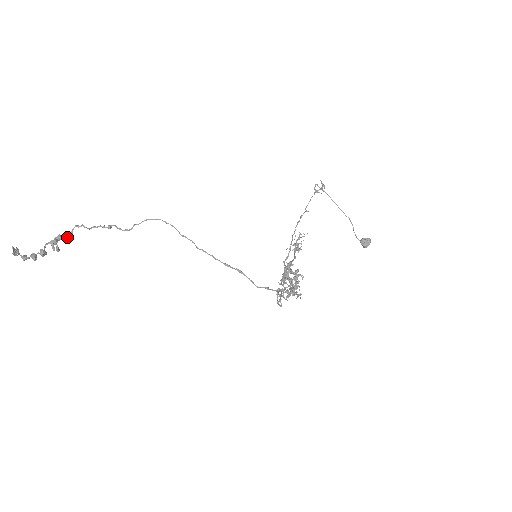
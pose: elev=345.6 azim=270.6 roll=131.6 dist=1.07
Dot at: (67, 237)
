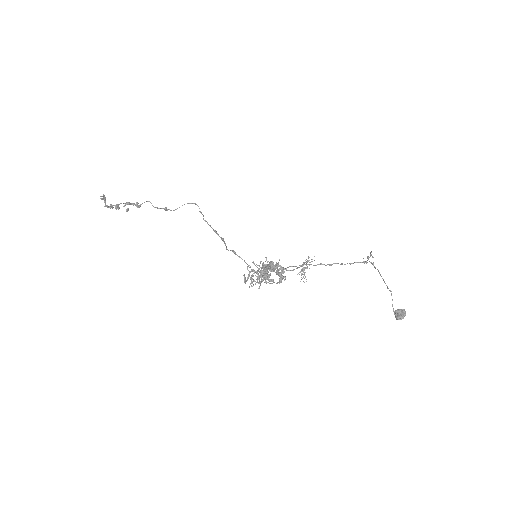
Dot at: (137, 203)
